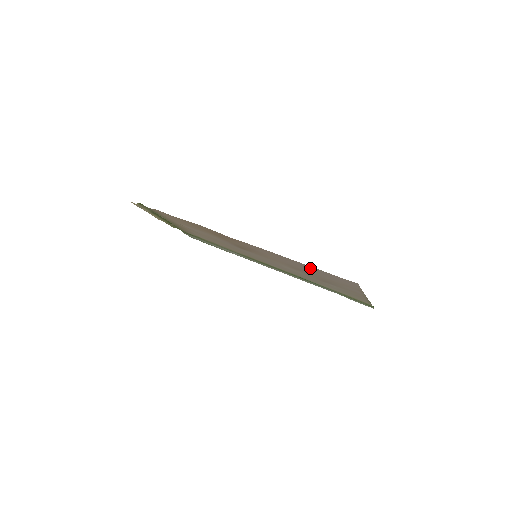
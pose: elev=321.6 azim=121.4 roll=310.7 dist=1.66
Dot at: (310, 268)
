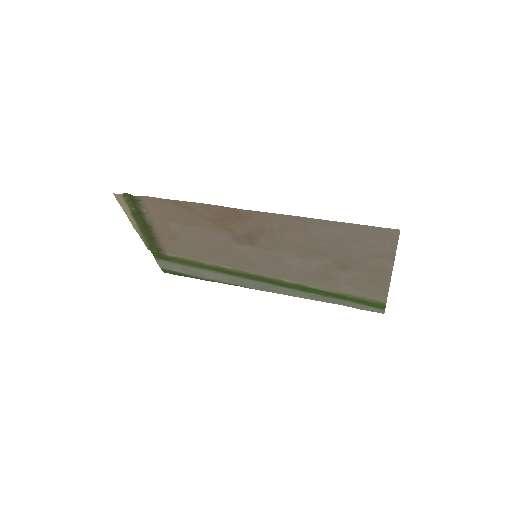
Dot at: (338, 231)
